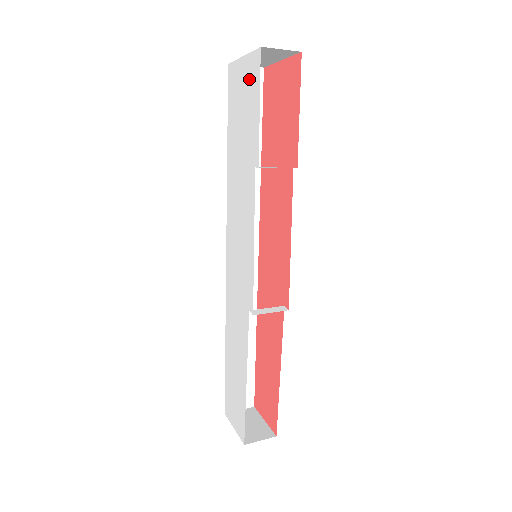
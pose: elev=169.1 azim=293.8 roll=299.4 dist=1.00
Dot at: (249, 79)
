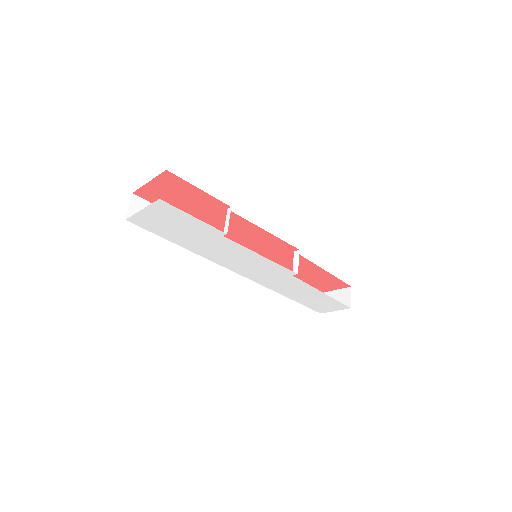
Dot at: (164, 214)
